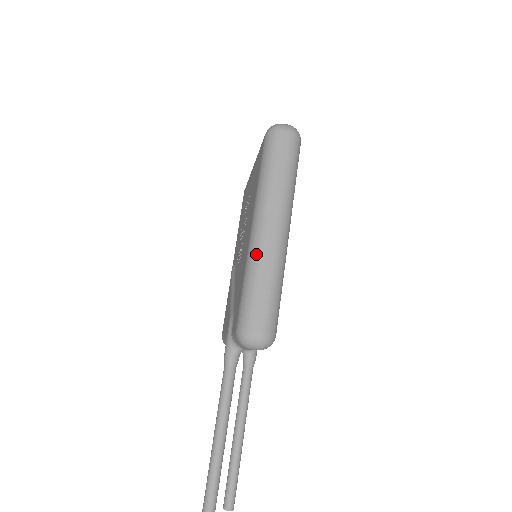
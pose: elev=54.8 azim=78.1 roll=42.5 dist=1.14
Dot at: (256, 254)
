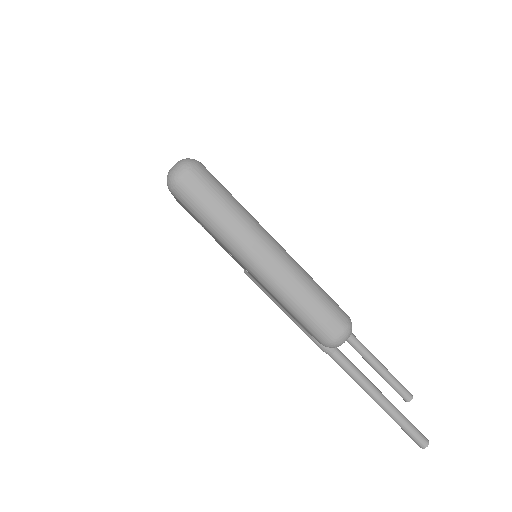
Dot at: (277, 288)
